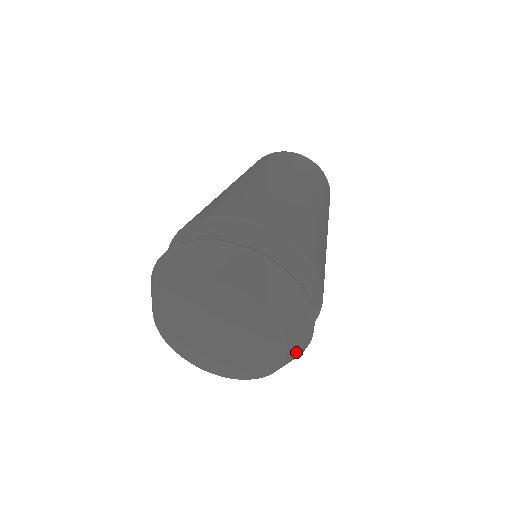
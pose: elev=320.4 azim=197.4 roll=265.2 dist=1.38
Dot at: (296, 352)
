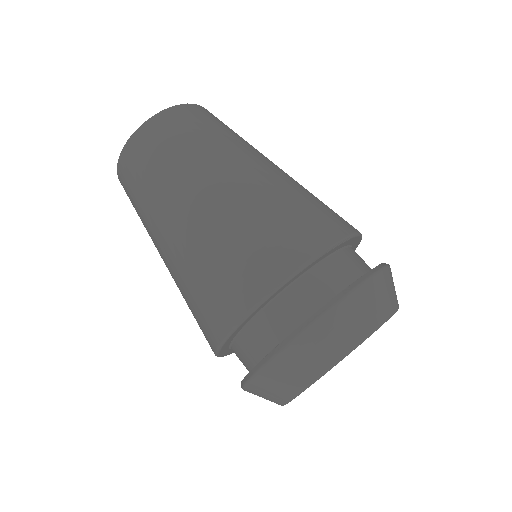
Dot at: occluded
